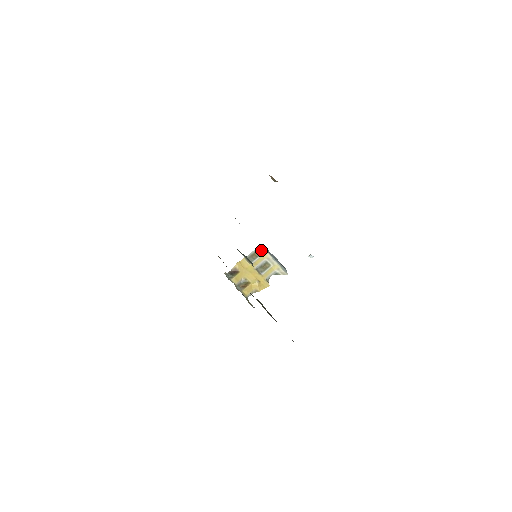
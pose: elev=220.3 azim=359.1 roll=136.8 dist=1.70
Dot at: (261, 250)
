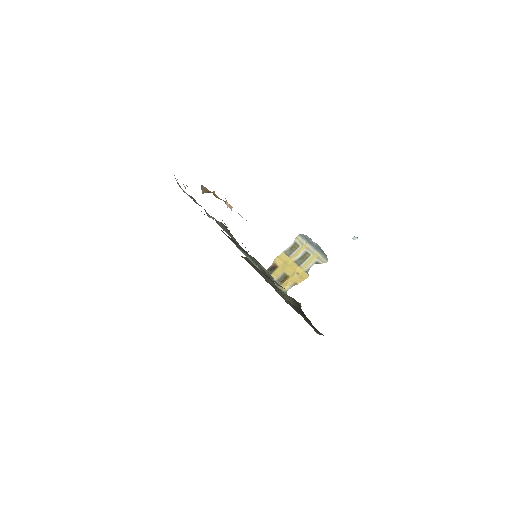
Dot at: (300, 241)
